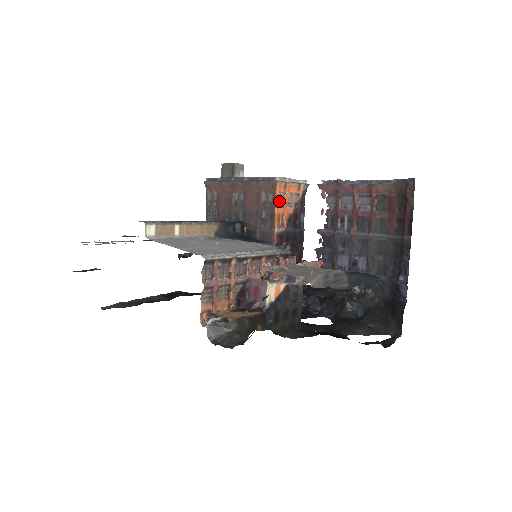
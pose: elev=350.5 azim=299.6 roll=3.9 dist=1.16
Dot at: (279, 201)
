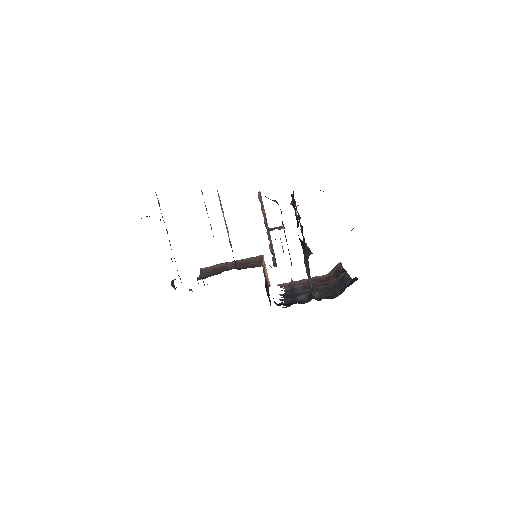
Dot at: occluded
